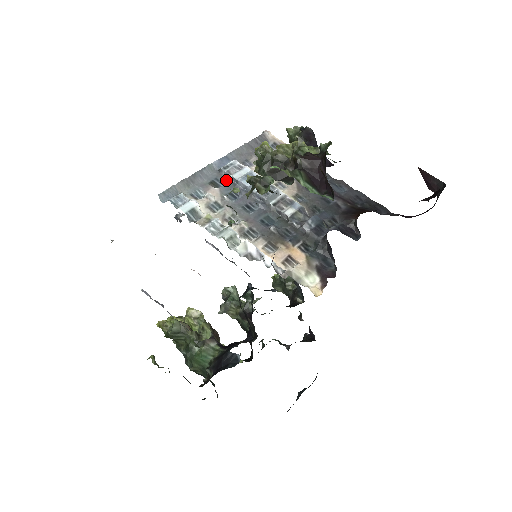
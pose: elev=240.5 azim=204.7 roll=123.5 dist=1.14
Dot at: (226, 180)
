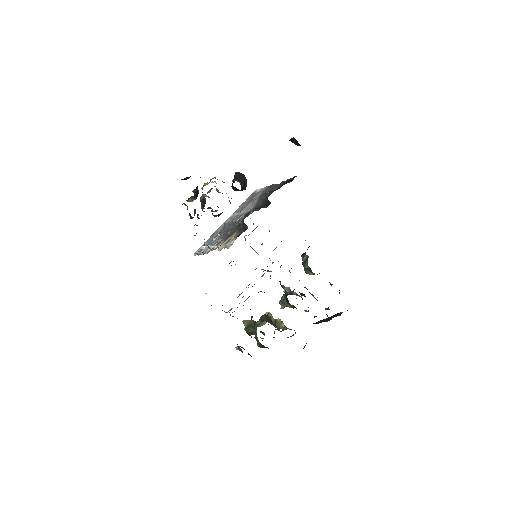
Dot at: (226, 227)
